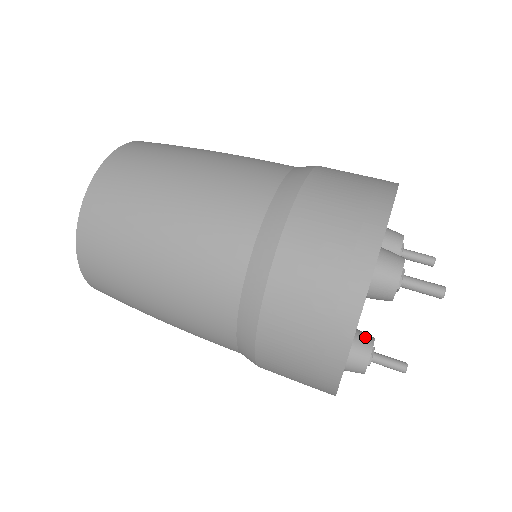
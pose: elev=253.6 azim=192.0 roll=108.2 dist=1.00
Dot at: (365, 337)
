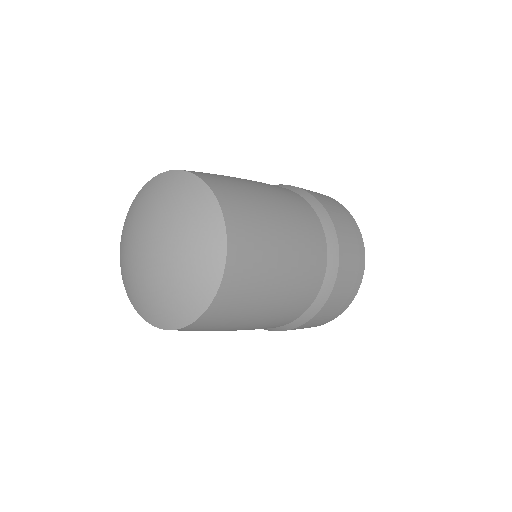
Dot at: occluded
